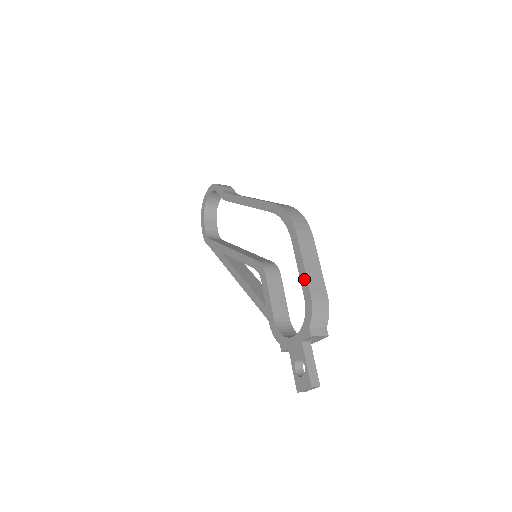
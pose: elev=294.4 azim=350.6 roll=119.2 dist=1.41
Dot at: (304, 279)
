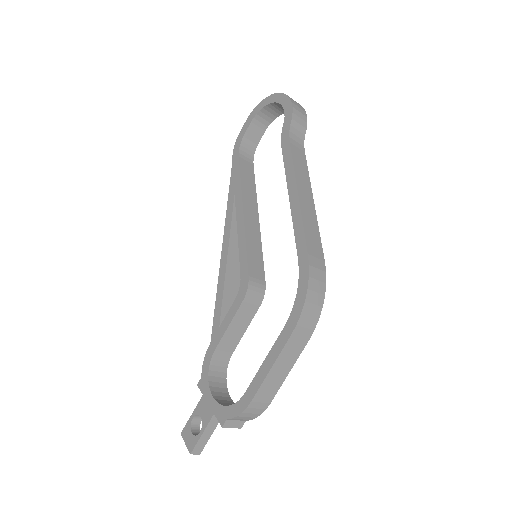
Dot at: (259, 380)
